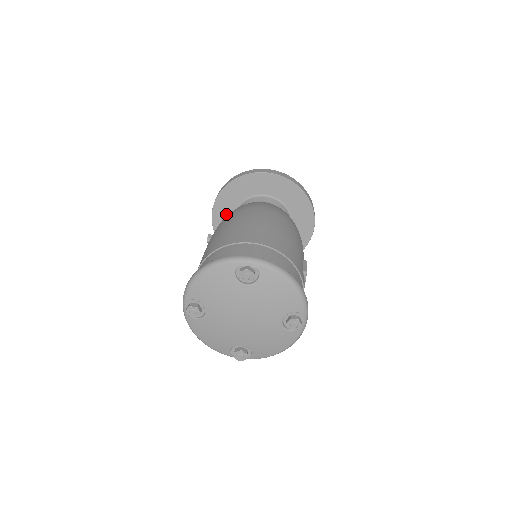
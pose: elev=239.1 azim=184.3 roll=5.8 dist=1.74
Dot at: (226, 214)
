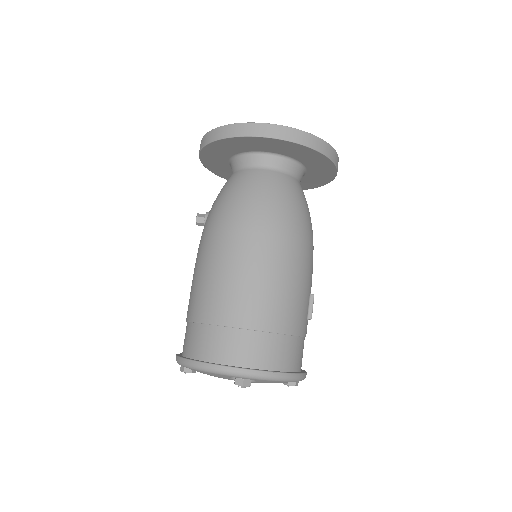
Dot at: (218, 158)
